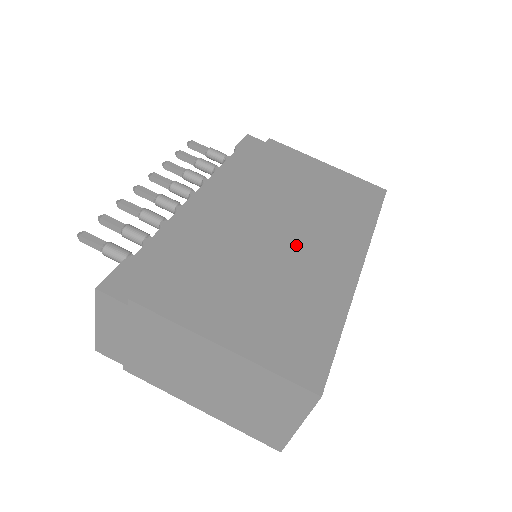
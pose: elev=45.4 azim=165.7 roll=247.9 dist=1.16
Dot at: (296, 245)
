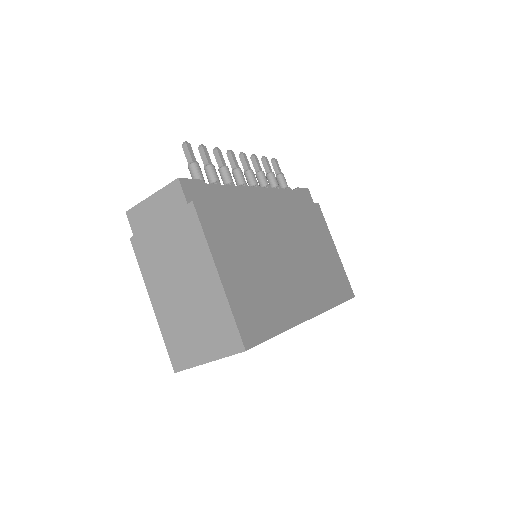
Dot at: (290, 270)
